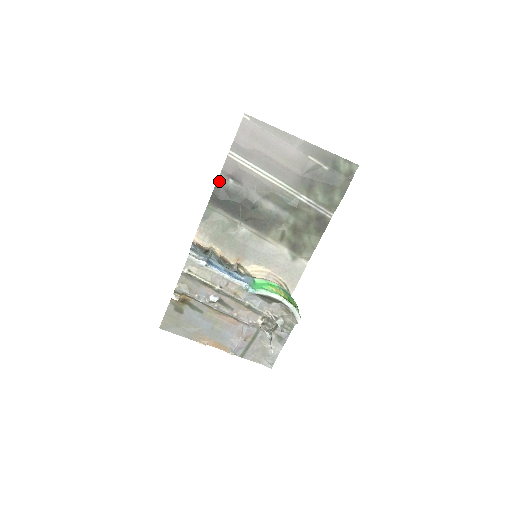
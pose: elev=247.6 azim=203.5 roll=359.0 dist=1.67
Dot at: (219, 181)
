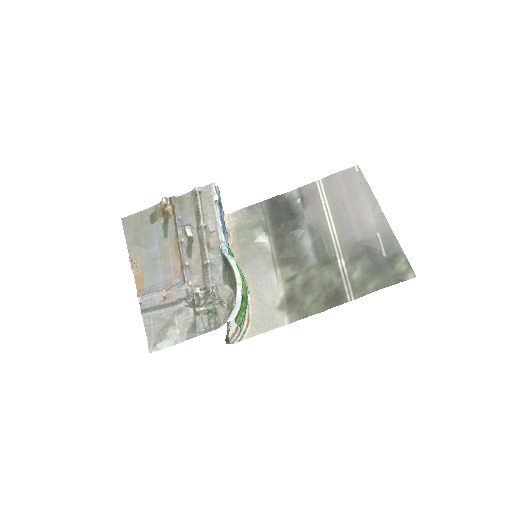
Dot at: (290, 194)
